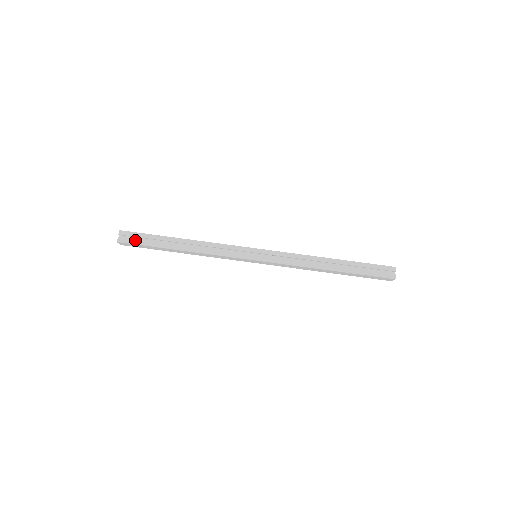
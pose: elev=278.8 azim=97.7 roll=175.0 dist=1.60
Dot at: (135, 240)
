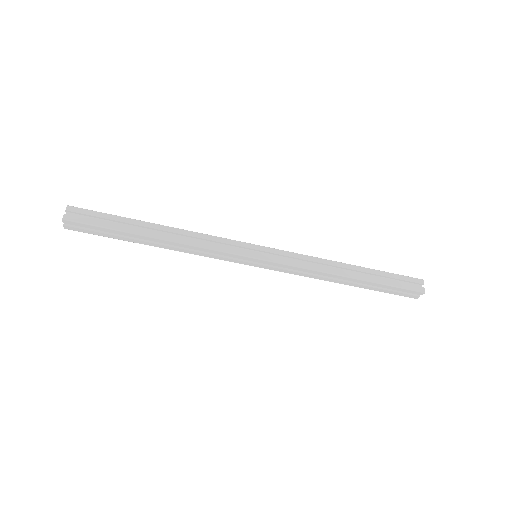
Dot at: (89, 231)
